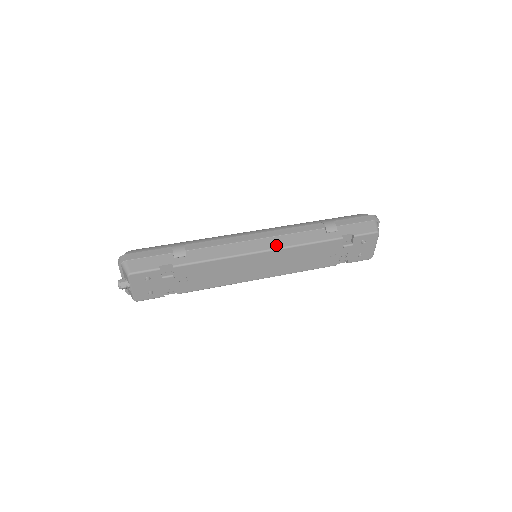
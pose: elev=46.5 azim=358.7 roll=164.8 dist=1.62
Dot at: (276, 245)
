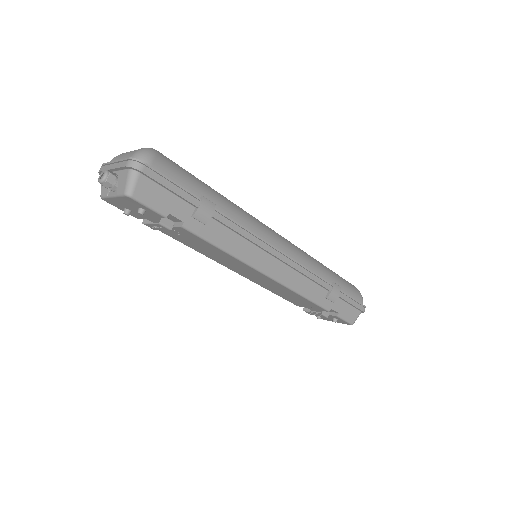
Dot at: (284, 279)
